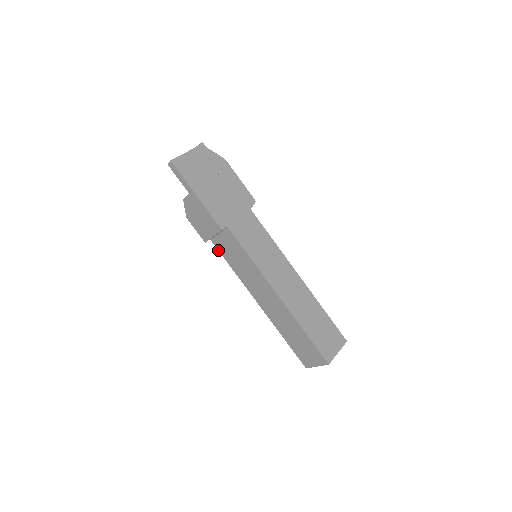
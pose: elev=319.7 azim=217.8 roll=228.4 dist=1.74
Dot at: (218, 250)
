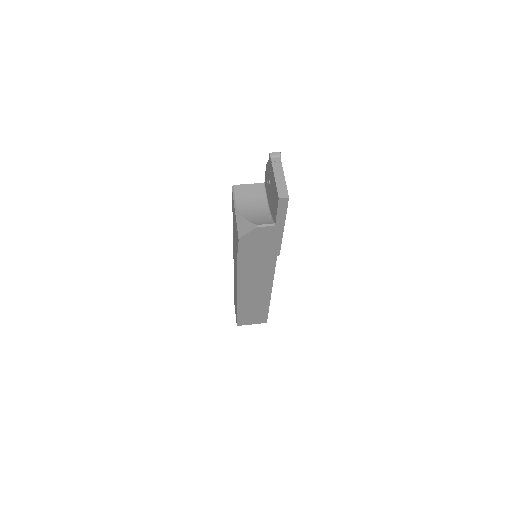
Dot at: (238, 260)
